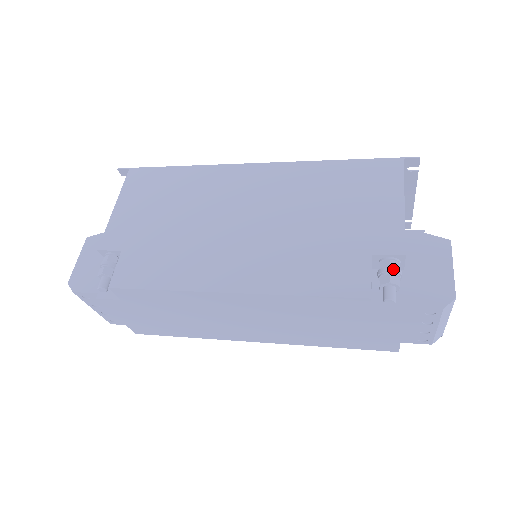
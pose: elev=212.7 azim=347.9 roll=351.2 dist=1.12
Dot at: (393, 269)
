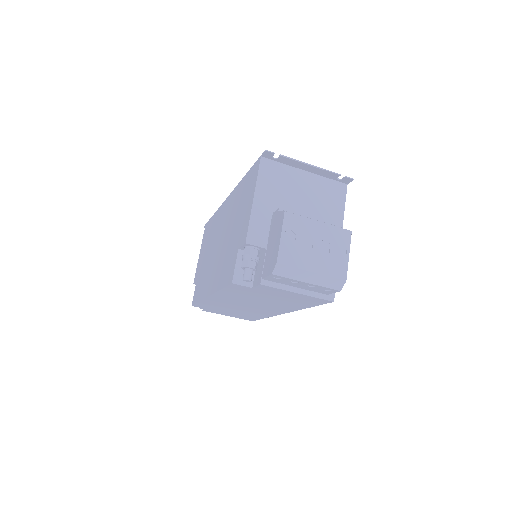
Dot at: (243, 256)
